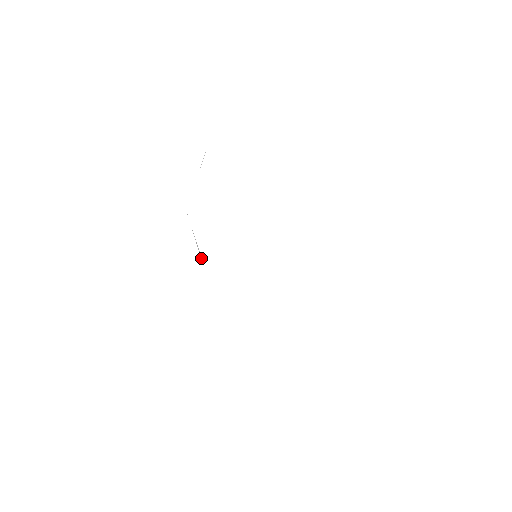
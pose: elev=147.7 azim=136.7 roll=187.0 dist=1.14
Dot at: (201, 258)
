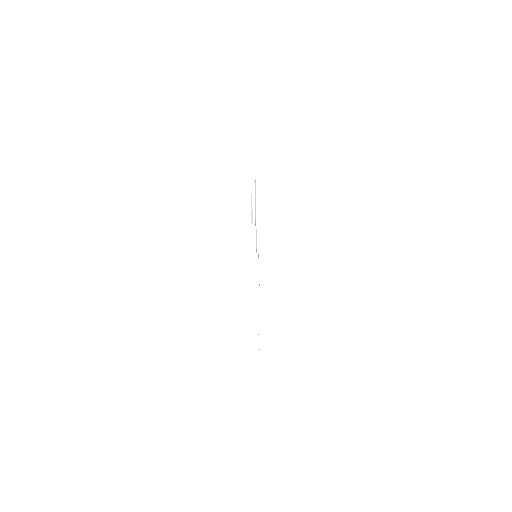
Dot at: (252, 221)
